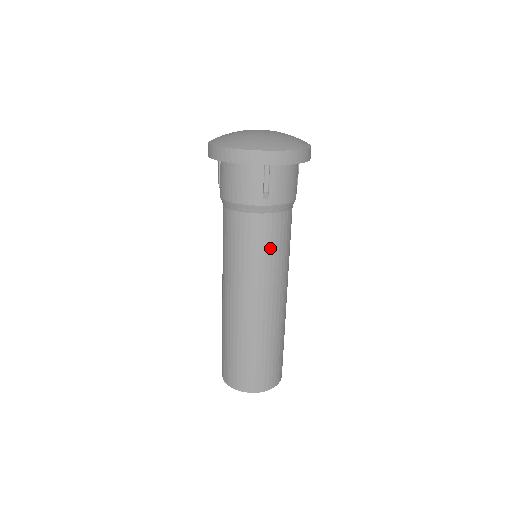
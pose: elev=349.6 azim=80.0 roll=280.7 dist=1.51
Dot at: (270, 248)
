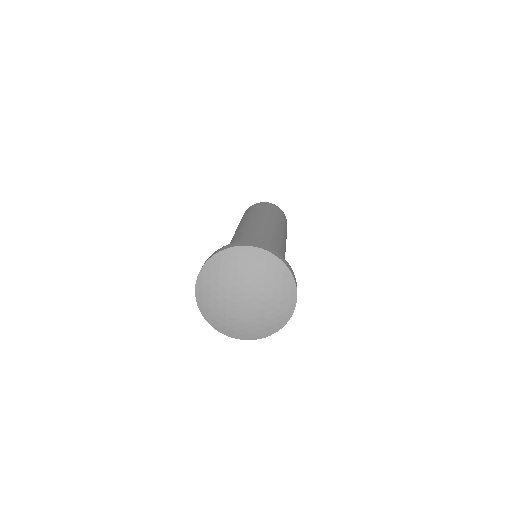
Dot at: occluded
